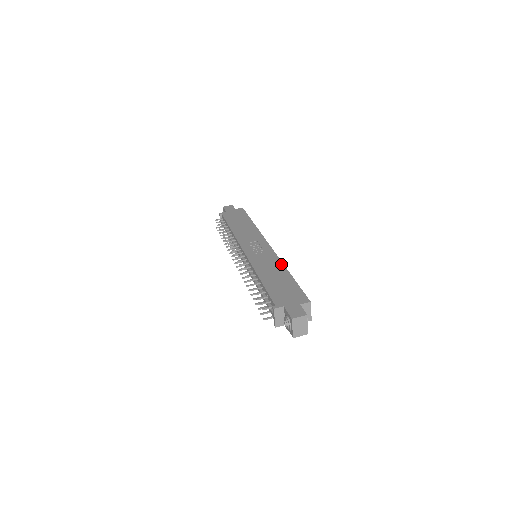
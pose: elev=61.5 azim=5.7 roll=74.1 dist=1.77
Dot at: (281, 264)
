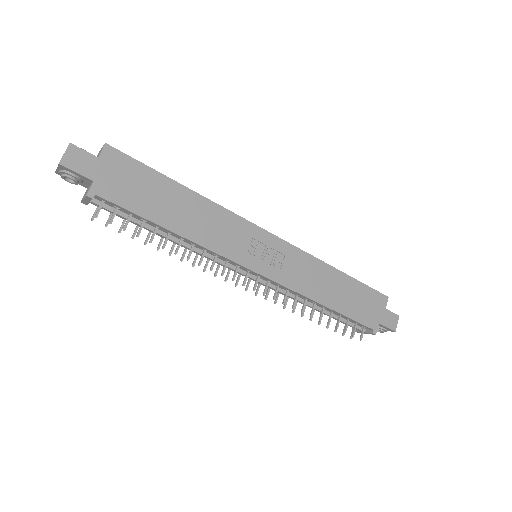
Dot at: (321, 264)
